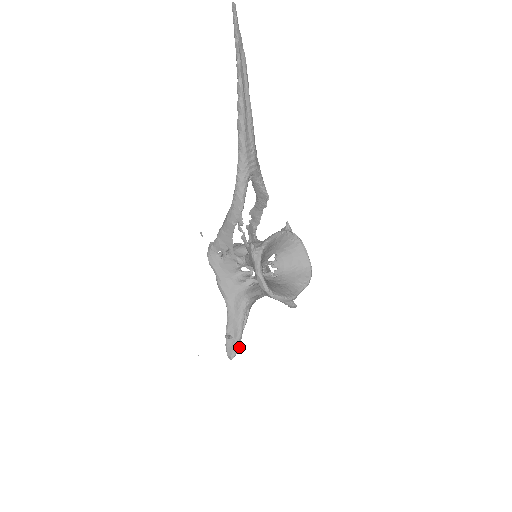
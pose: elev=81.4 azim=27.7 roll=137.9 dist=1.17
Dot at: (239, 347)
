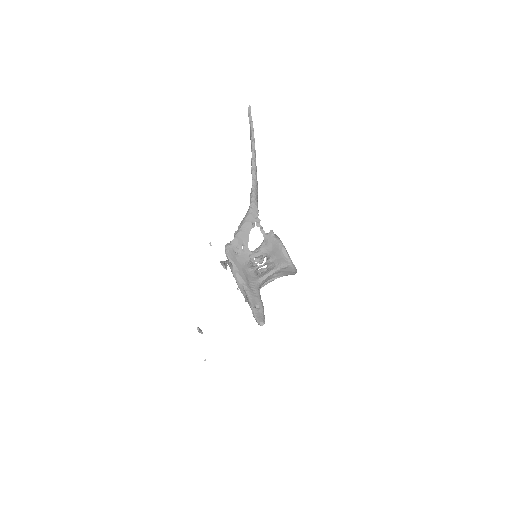
Dot at: (264, 318)
